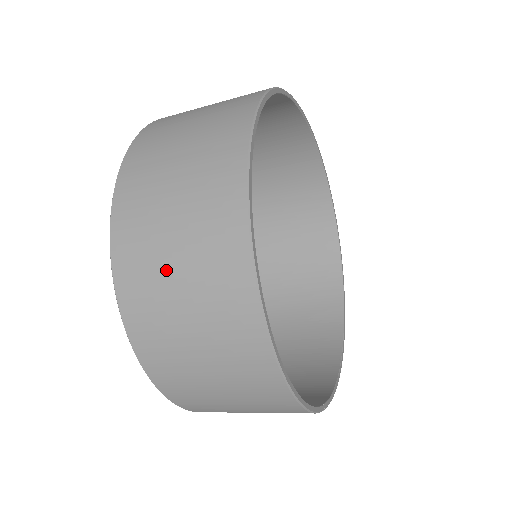
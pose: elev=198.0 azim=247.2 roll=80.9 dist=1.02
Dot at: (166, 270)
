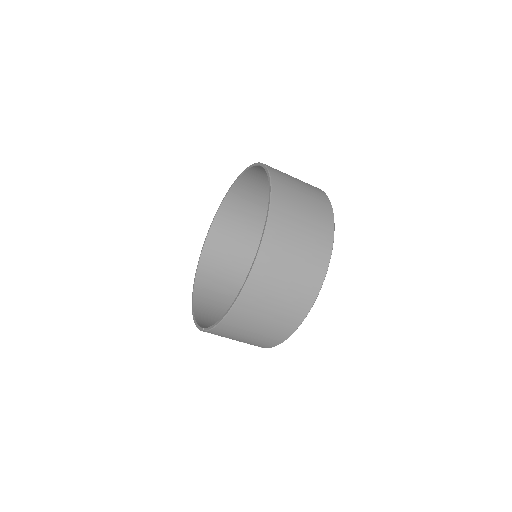
Dot at: (288, 261)
